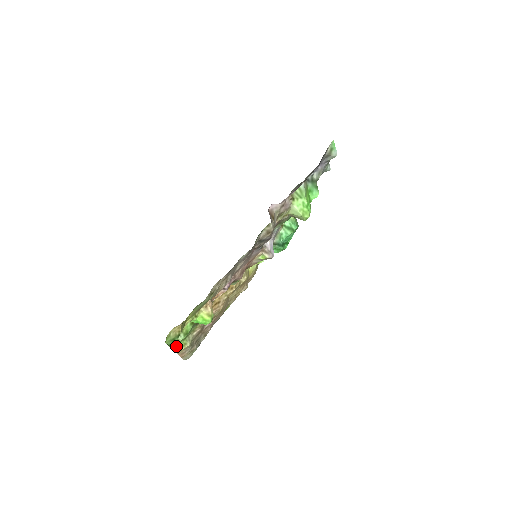
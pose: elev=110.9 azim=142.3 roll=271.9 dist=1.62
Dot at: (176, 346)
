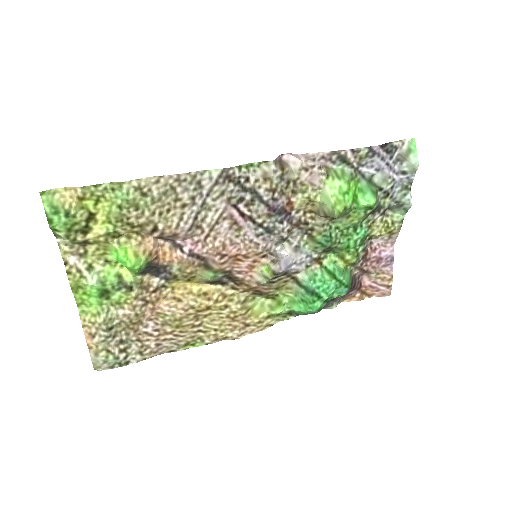
Dot at: (85, 304)
